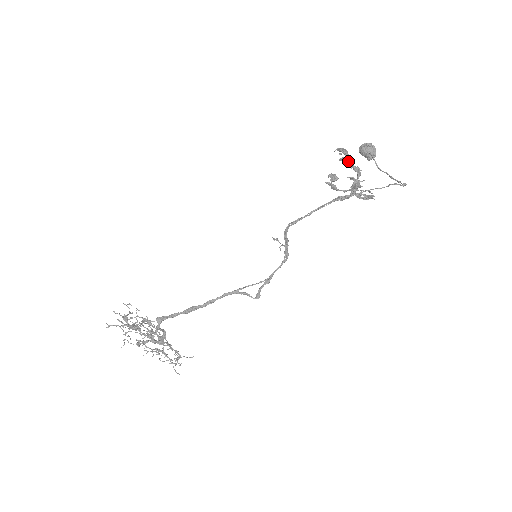
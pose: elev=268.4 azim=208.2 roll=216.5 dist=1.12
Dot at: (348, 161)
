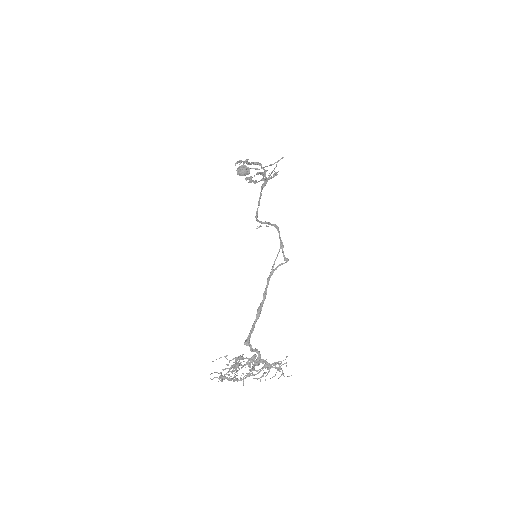
Dot at: (248, 163)
